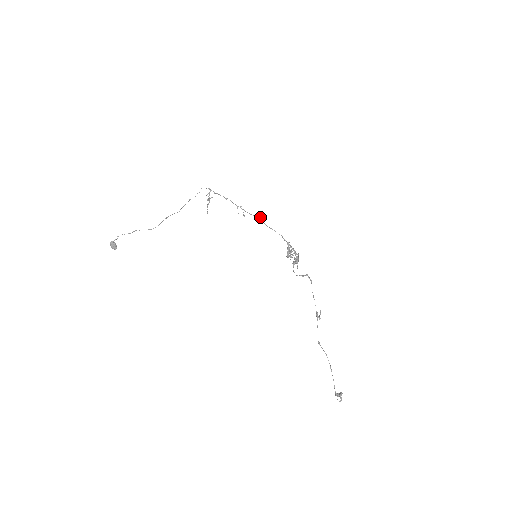
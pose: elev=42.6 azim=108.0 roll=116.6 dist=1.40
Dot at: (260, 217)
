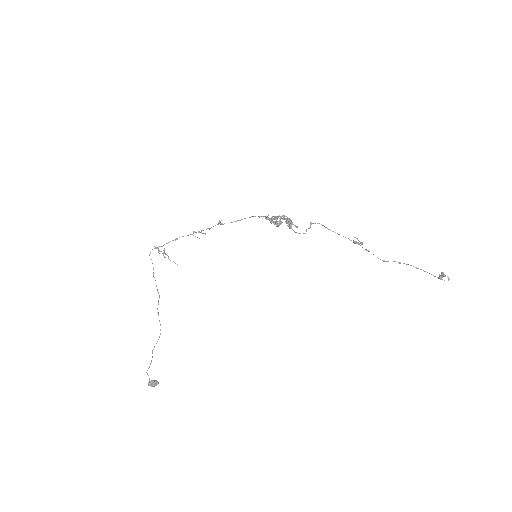
Dot at: (219, 222)
